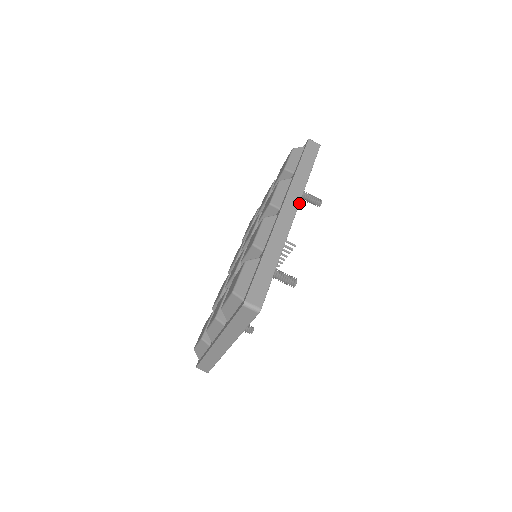
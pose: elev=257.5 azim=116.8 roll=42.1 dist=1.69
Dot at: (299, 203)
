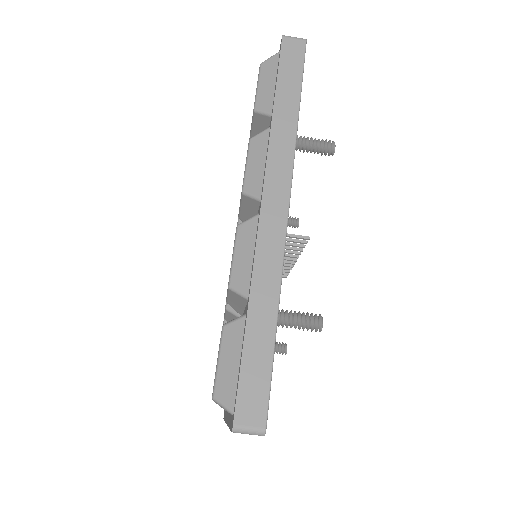
Dot at: (291, 179)
